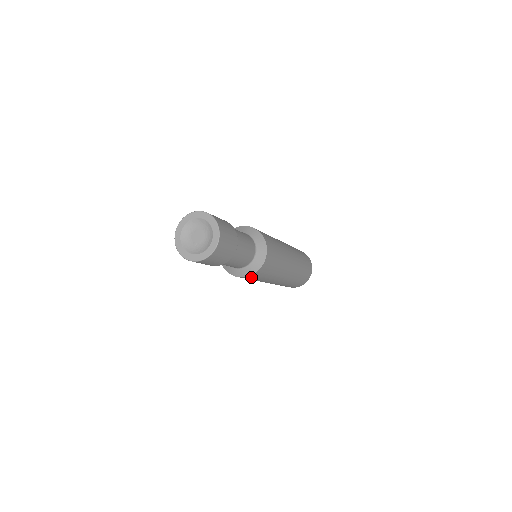
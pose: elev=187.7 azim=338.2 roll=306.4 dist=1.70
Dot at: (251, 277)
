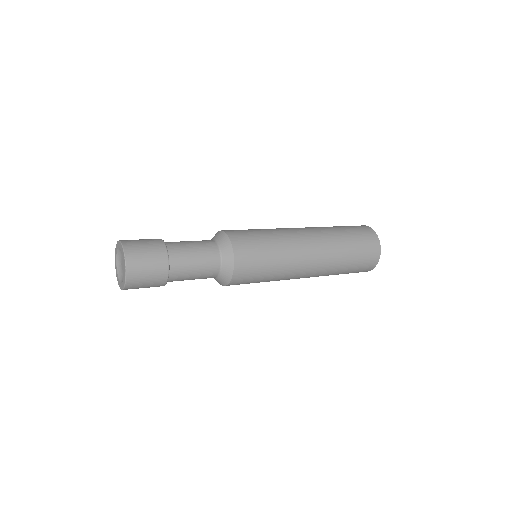
Dot at: (240, 279)
